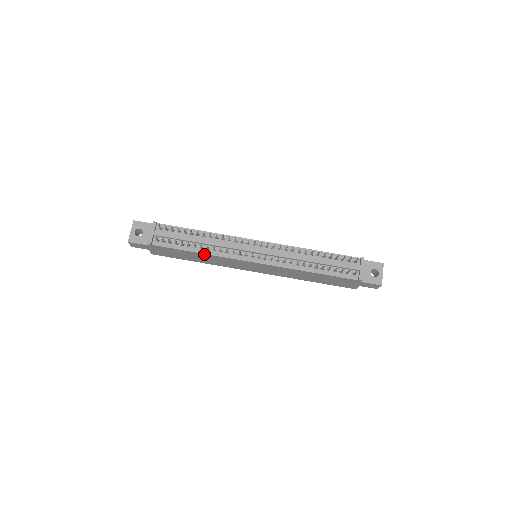
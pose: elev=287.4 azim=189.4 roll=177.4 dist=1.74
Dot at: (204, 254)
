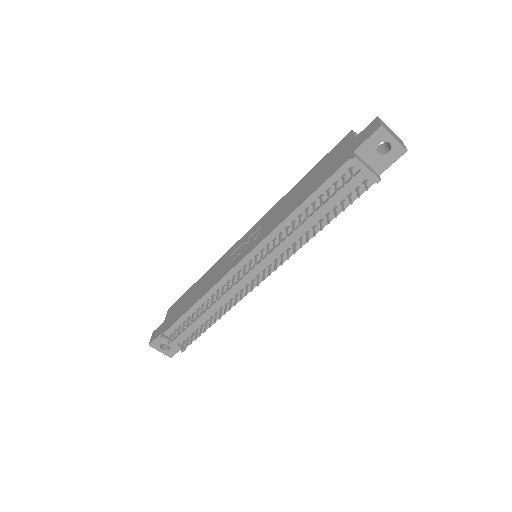
Dot at: occluded
